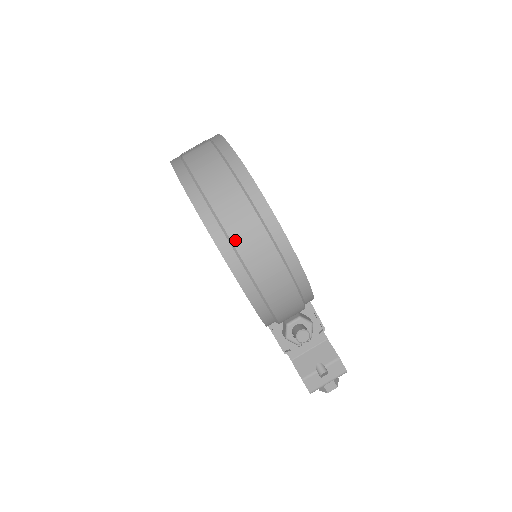
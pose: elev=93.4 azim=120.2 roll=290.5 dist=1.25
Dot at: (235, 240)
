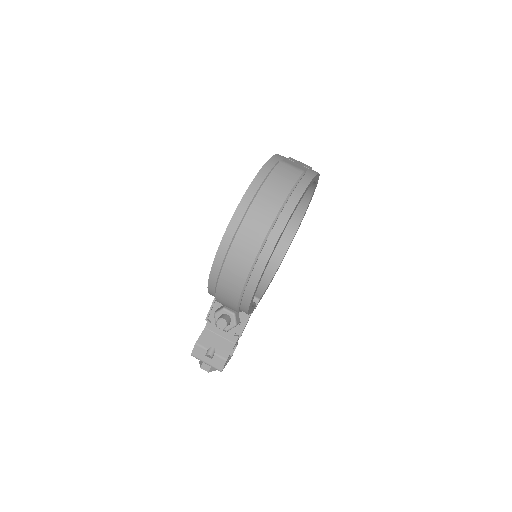
Dot at: (239, 234)
